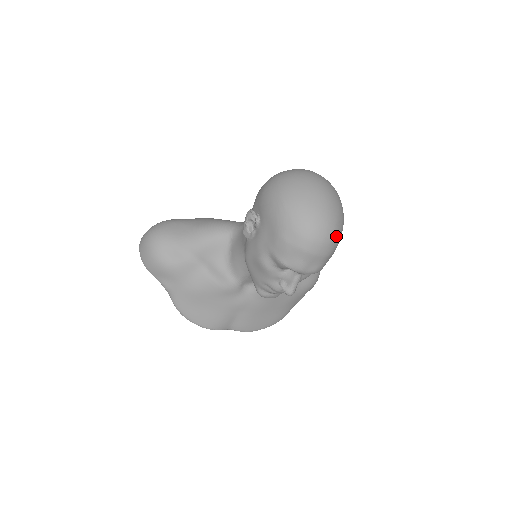
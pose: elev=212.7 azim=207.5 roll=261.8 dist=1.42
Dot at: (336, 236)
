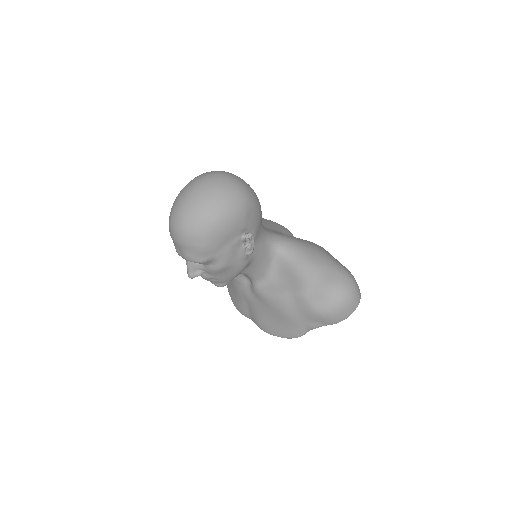
Dot at: (185, 228)
